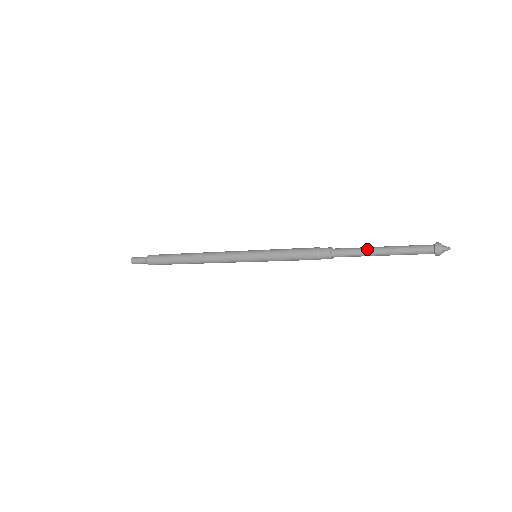
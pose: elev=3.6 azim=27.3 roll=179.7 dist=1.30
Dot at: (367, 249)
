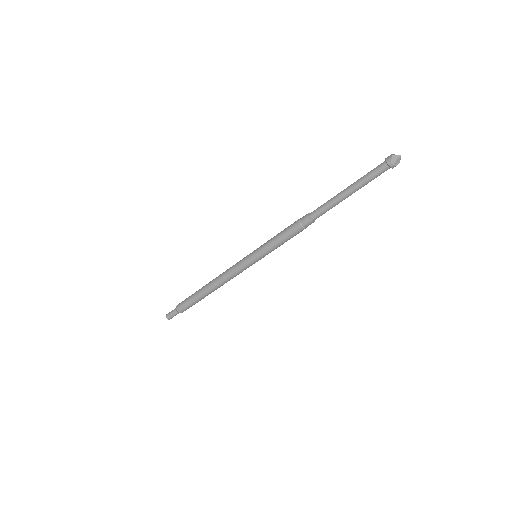
Dot at: (336, 195)
